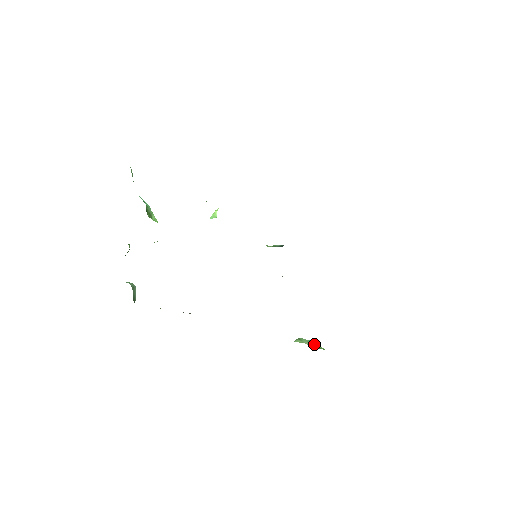
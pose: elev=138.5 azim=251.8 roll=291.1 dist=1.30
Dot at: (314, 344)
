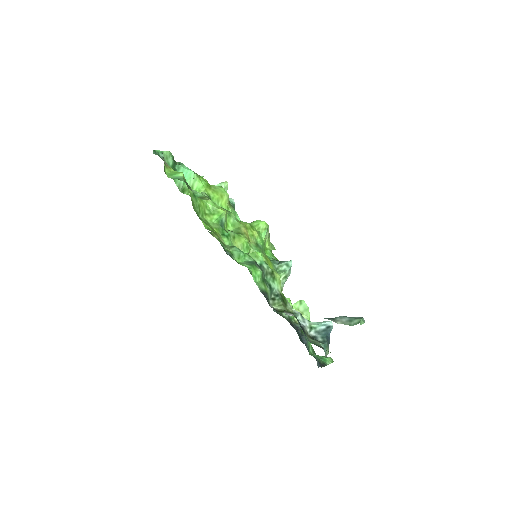
Dot at: (304, 315)
